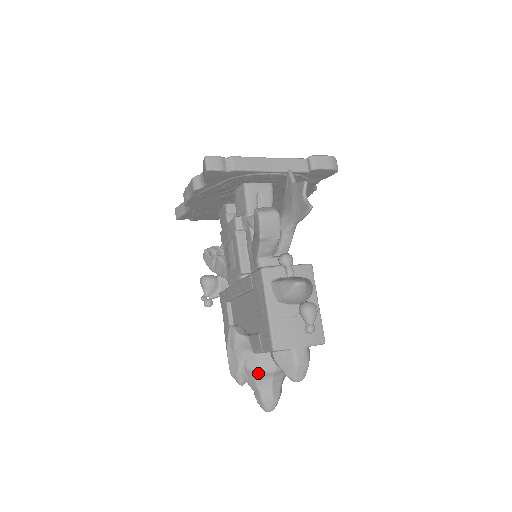
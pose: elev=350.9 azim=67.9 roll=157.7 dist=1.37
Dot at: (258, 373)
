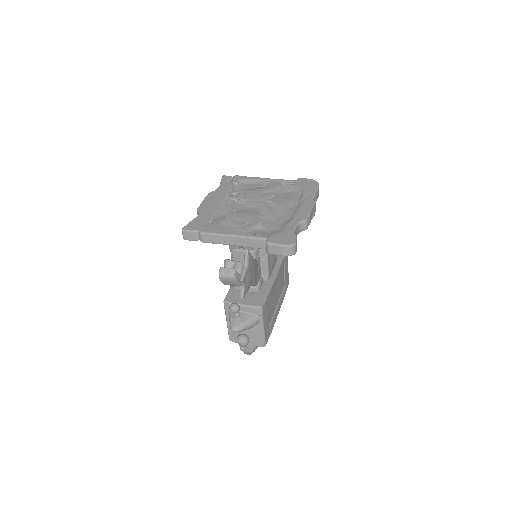
Dot at: occluded
